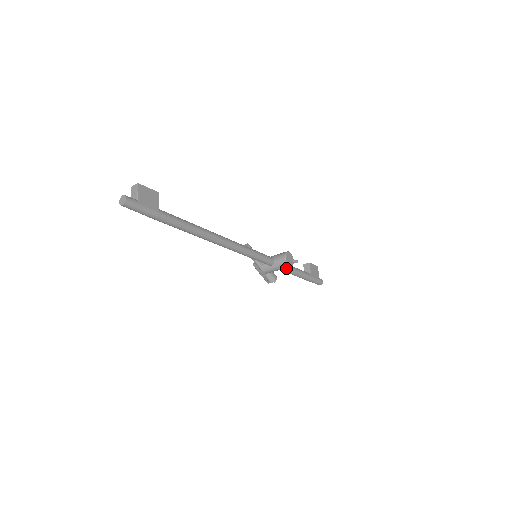
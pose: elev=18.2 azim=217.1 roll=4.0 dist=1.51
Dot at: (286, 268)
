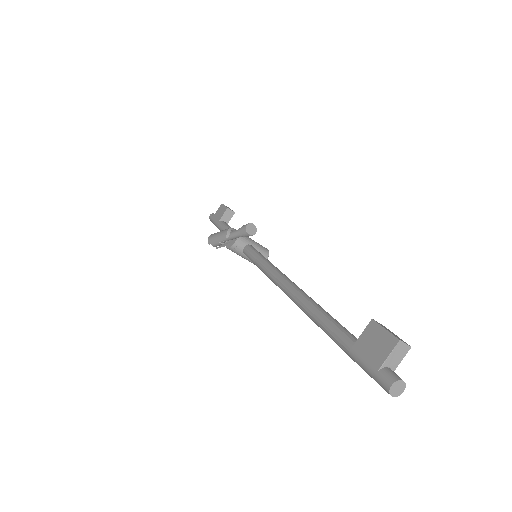
Dot at: occluded
